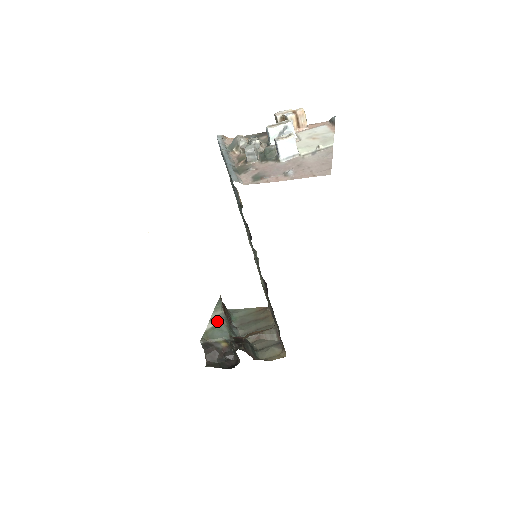
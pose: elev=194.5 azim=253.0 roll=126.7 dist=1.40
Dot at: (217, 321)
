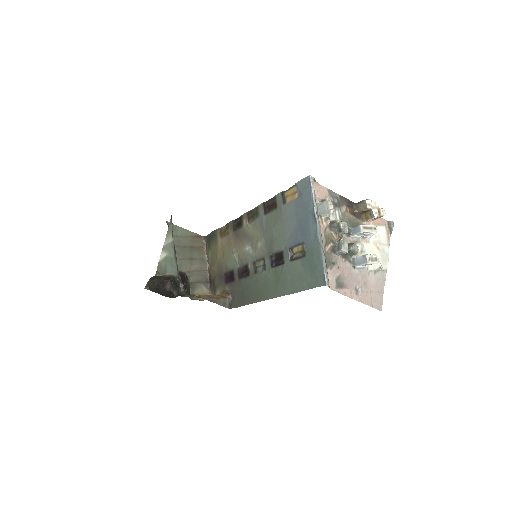
Dot at: (169, 252)
